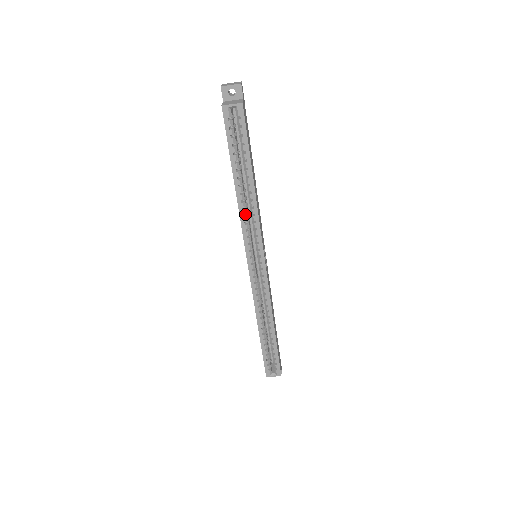
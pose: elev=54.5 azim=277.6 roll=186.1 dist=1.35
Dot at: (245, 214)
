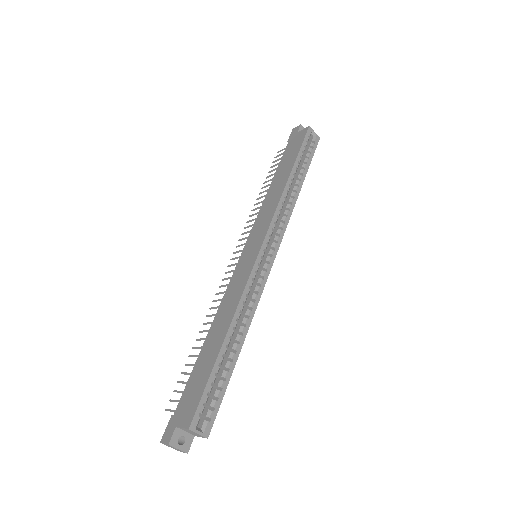
Dot at: (283, 203)
